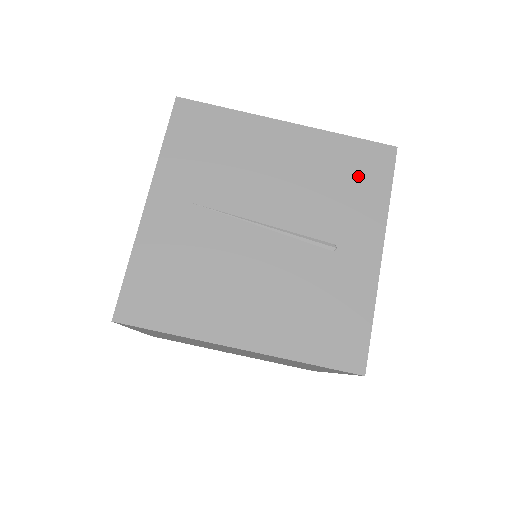
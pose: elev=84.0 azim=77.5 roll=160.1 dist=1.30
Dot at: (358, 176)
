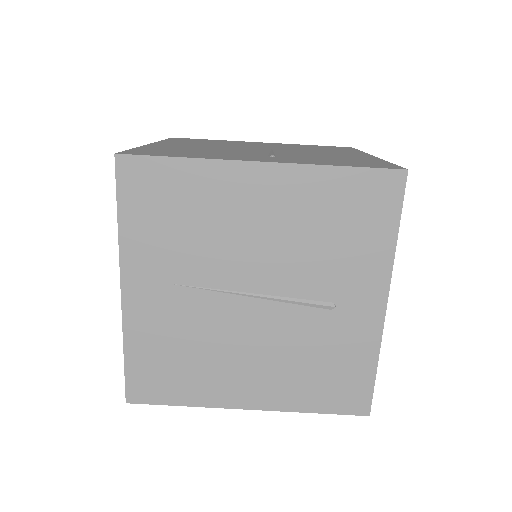
Dot at: (357, 219)
